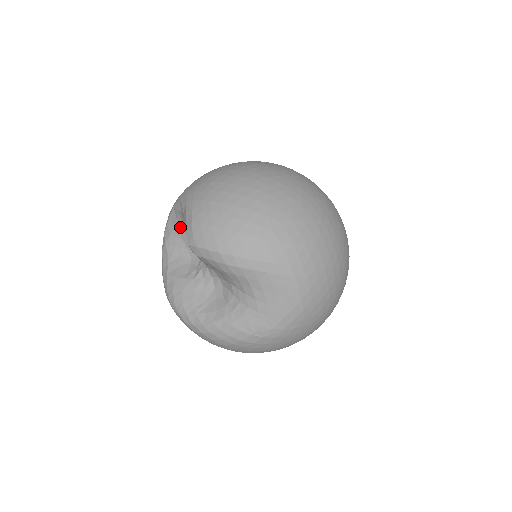
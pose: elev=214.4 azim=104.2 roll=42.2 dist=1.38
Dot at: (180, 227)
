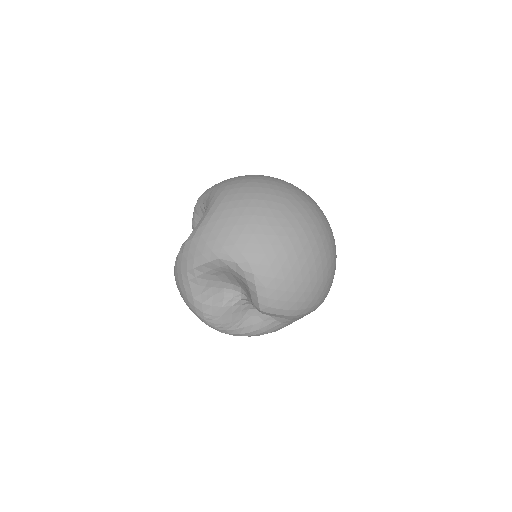
Dot at: (221, 271)
